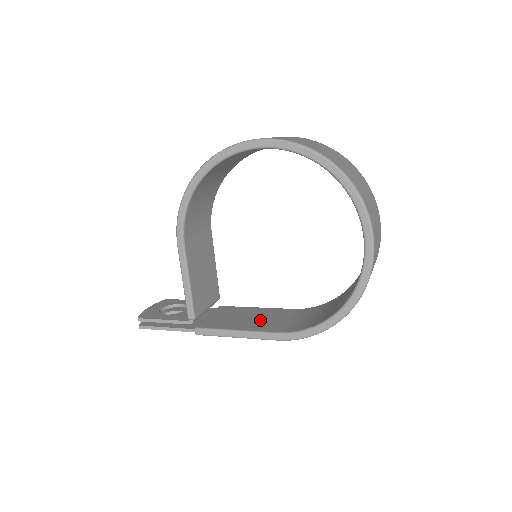
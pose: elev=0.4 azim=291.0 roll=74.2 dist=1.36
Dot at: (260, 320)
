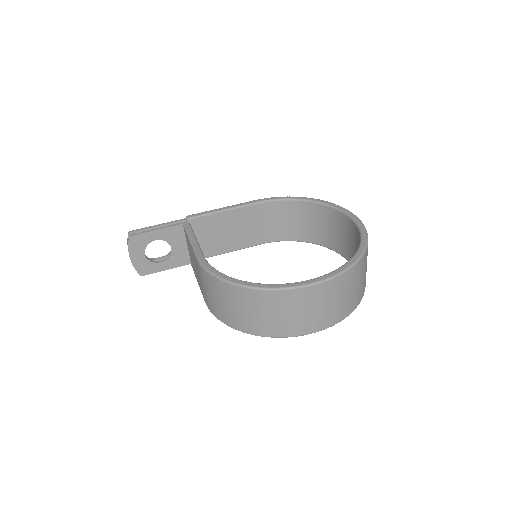
Dot at: (239, 233)
